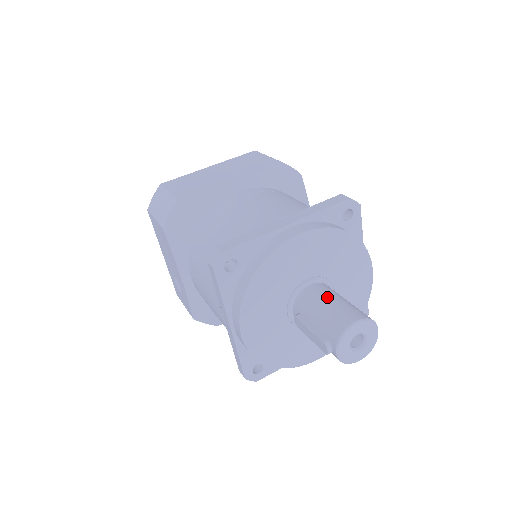
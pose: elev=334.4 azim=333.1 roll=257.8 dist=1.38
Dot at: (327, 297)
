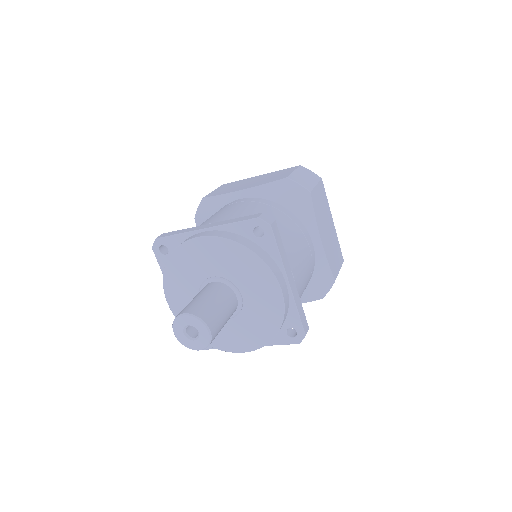
Dot at: (203, 293)
